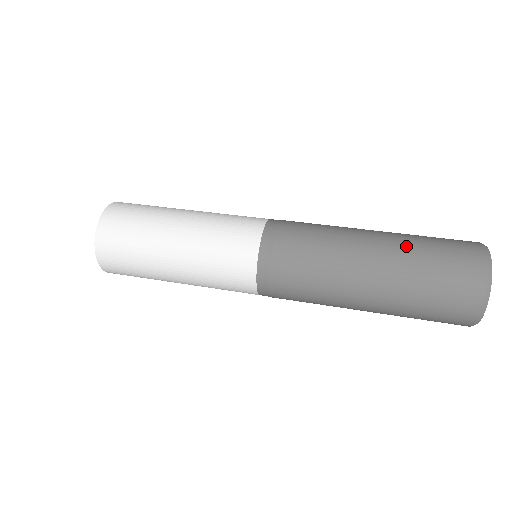
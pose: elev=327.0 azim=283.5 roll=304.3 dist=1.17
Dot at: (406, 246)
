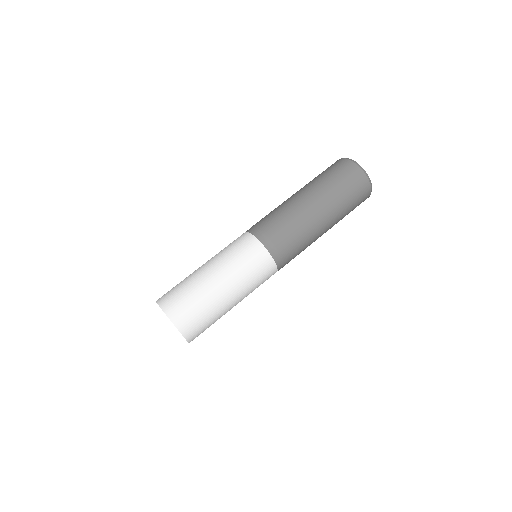
Dot at: (317, 183)
